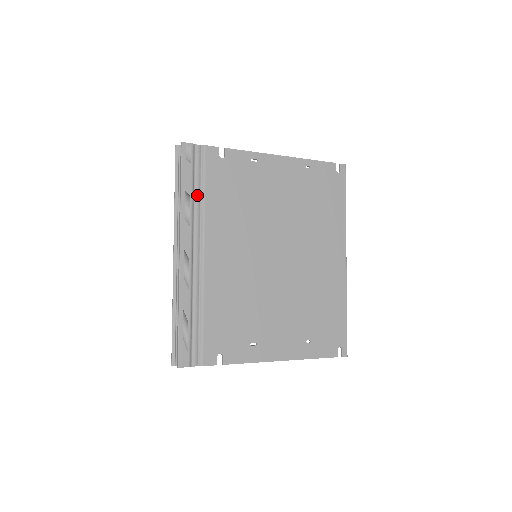
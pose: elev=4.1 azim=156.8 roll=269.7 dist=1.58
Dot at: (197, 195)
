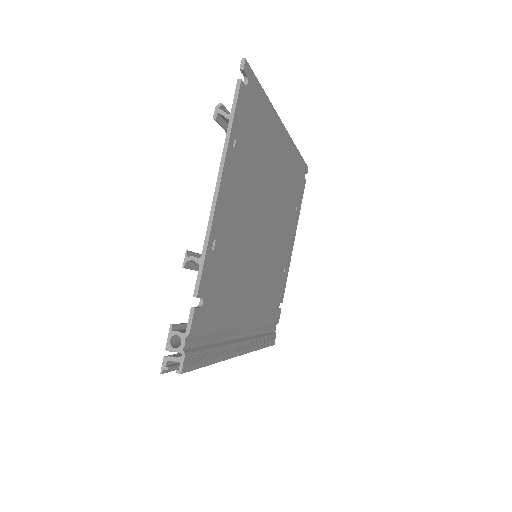
Dot at: (217, 339)
